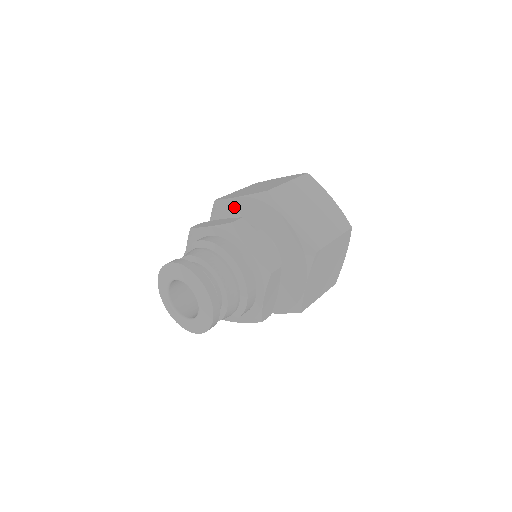
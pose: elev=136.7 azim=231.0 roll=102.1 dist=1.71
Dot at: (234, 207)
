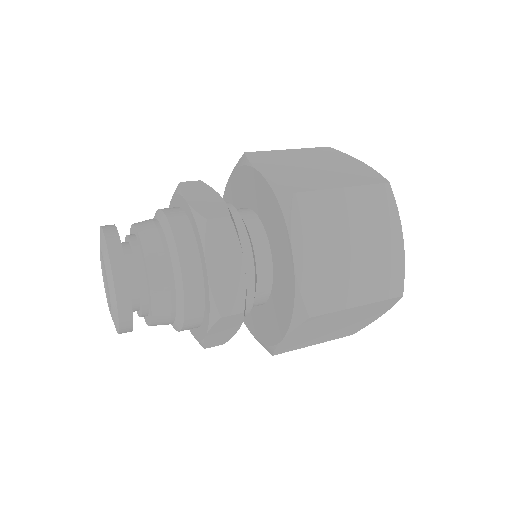
Dot at: (253, 181)
